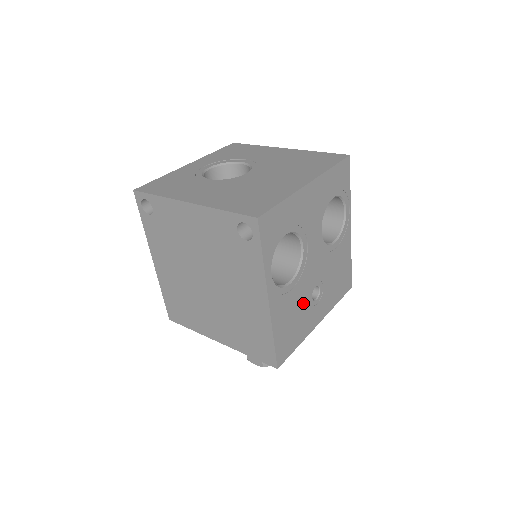
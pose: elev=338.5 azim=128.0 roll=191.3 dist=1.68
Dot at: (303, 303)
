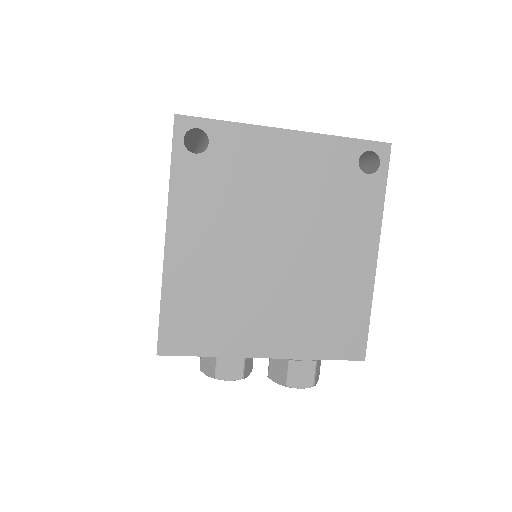
Dot at: occluded
